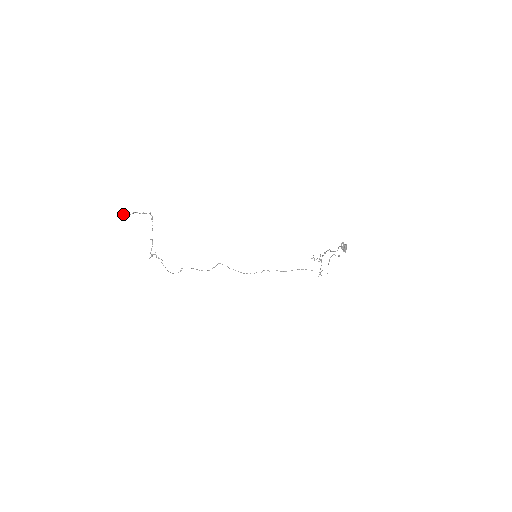
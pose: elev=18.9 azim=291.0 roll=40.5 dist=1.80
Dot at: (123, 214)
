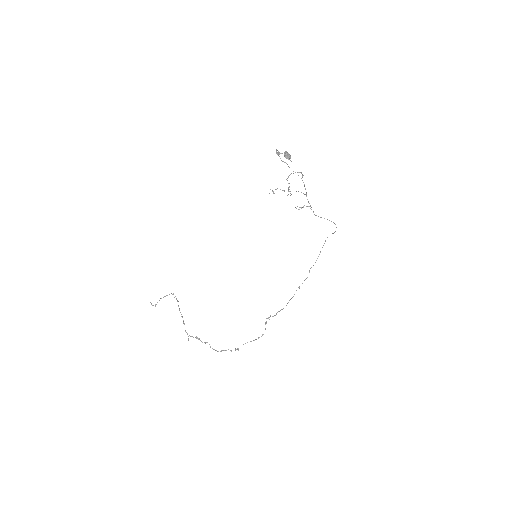
Dot at: occluded
